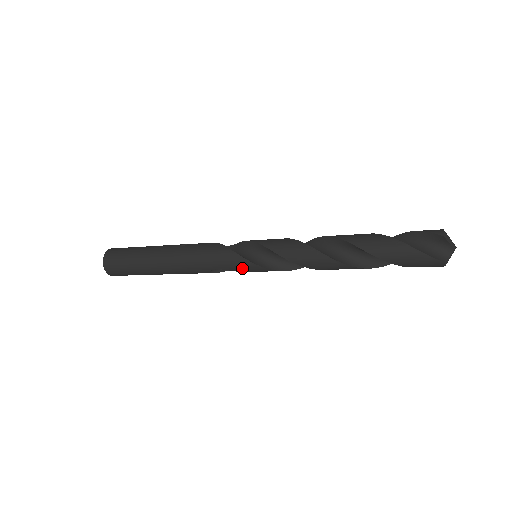
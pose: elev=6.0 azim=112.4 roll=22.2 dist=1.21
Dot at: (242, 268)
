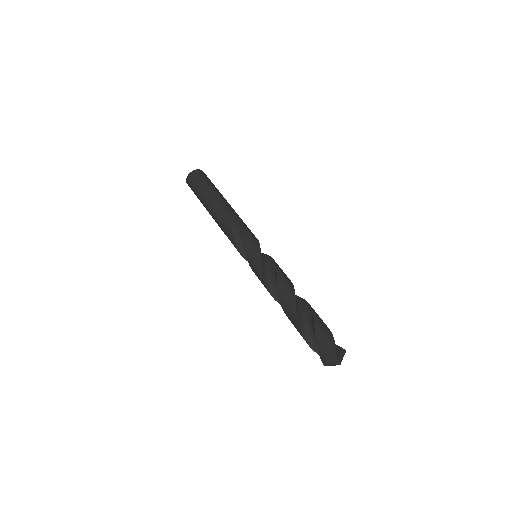
Dot at: occluded
